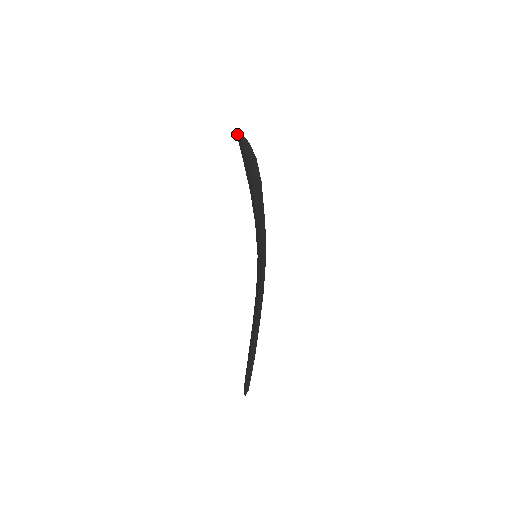
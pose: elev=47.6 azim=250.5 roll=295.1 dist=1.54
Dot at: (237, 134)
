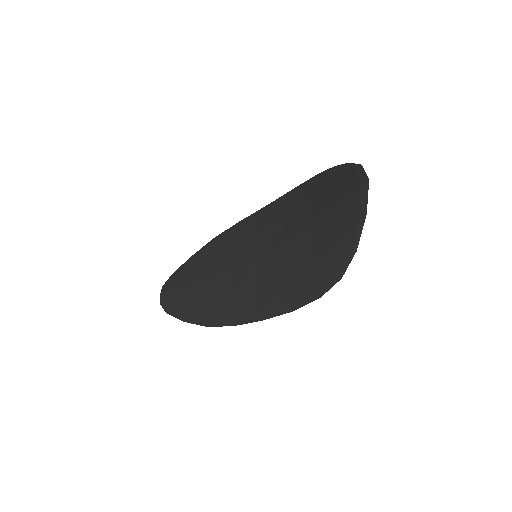
Dot at: (365, 185)
